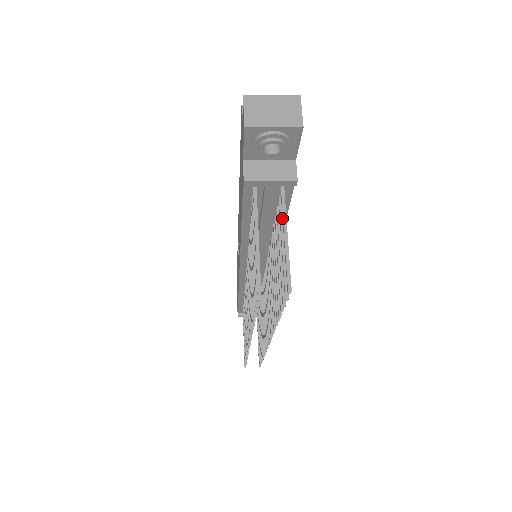
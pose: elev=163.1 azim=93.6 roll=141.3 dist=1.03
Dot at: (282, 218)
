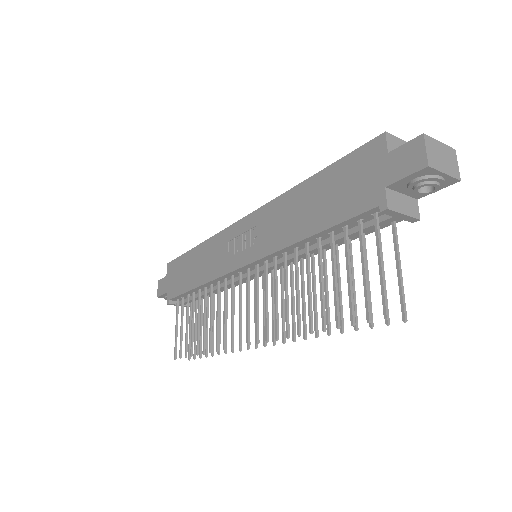
Dot at: (394, 248)
